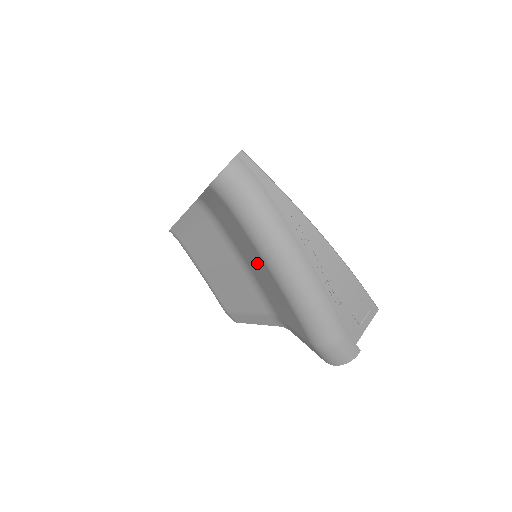
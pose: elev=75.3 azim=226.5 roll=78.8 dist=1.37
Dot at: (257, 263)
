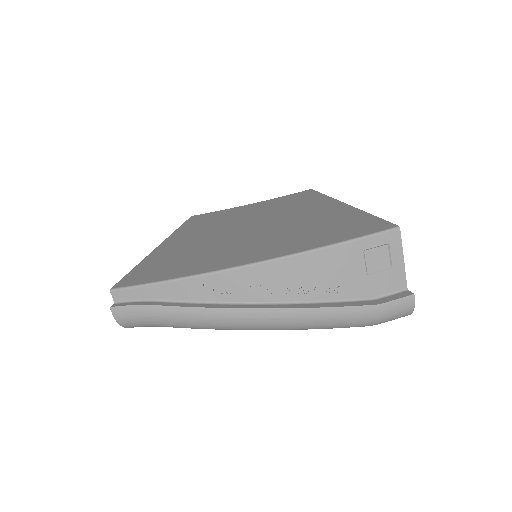
Dot at: occluded
